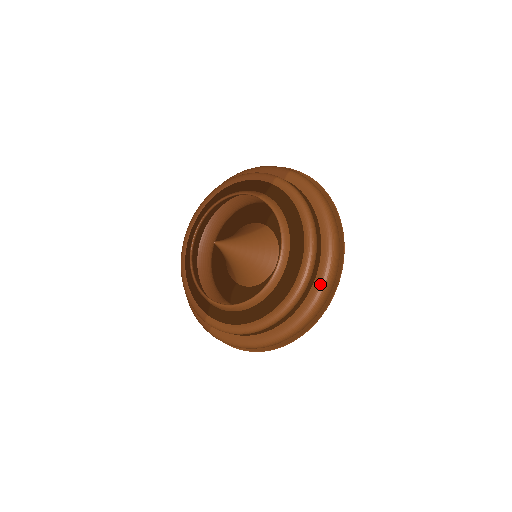
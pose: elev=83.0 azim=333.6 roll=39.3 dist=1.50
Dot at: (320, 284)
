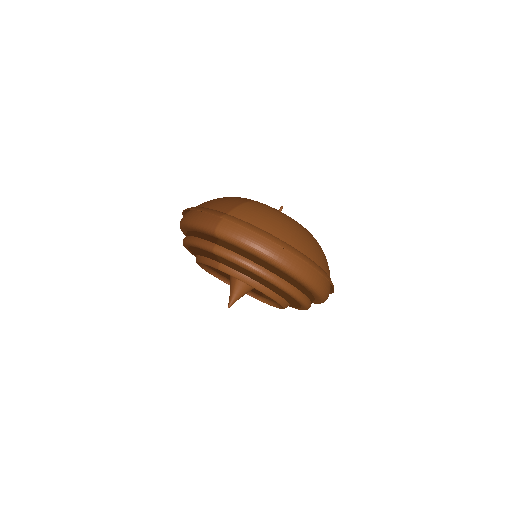
Dot at: (314, 293)
